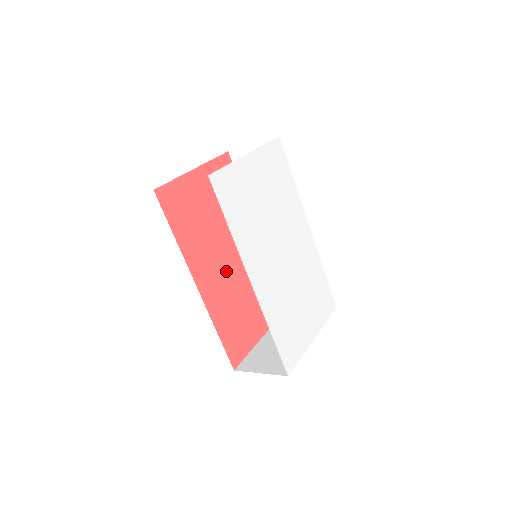
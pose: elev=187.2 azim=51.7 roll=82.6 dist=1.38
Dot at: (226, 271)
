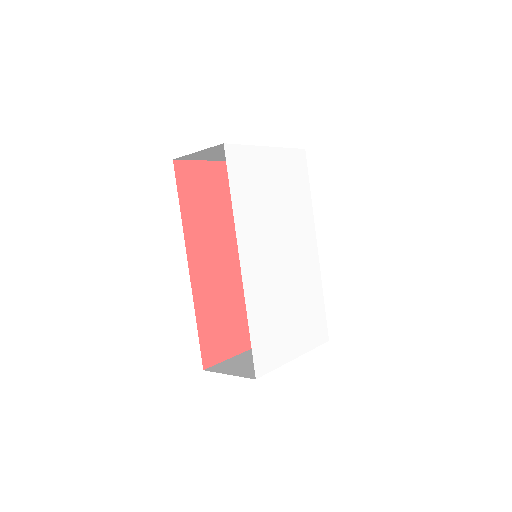
Dot at: (223, 267)
